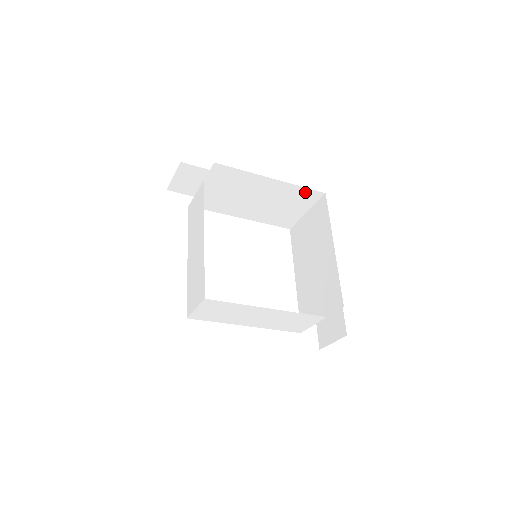
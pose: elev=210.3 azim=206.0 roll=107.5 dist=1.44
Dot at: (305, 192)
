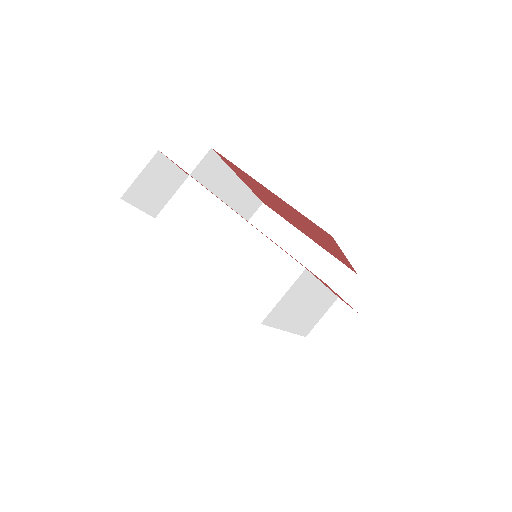
Dot at: (335, 267)
